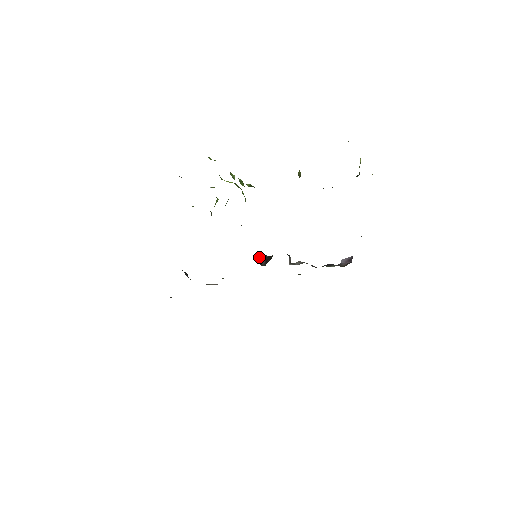
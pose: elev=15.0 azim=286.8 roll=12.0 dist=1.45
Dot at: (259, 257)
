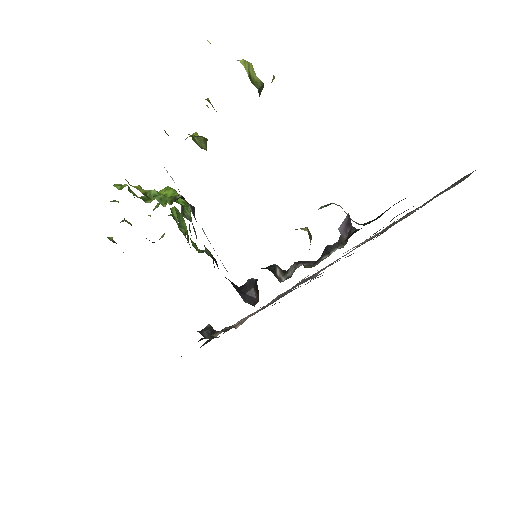
Dot at: (246, 292)
